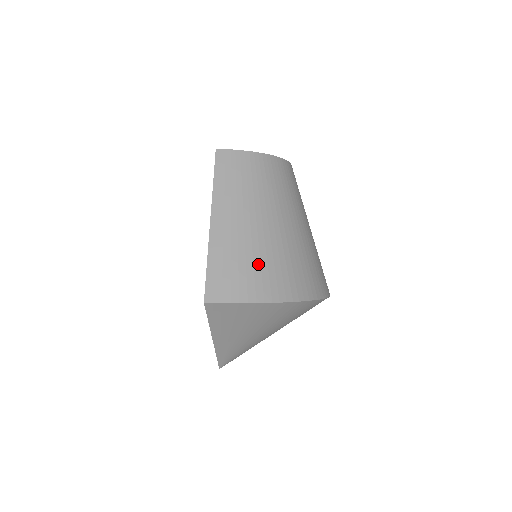
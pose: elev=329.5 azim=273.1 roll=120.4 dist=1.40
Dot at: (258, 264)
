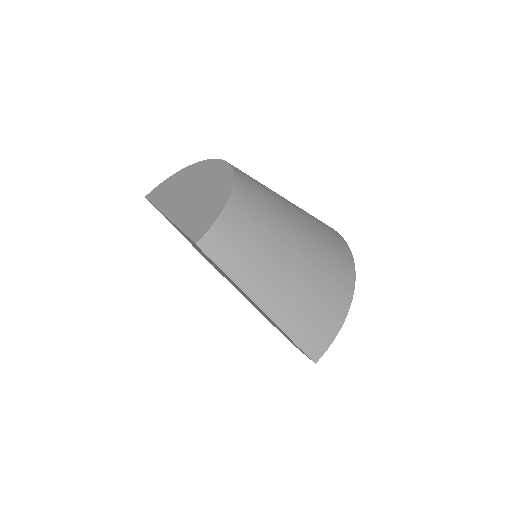
Dot at: (319, 296)
